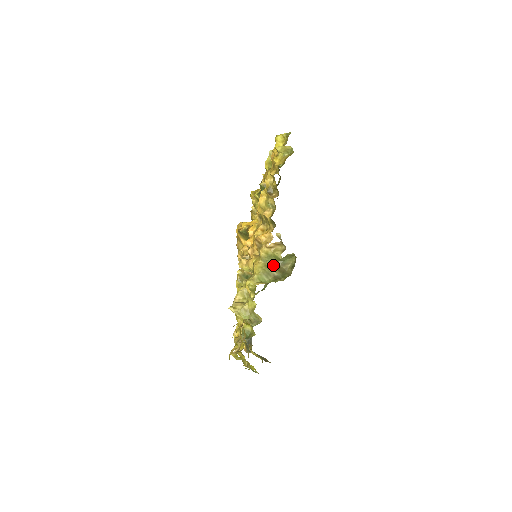
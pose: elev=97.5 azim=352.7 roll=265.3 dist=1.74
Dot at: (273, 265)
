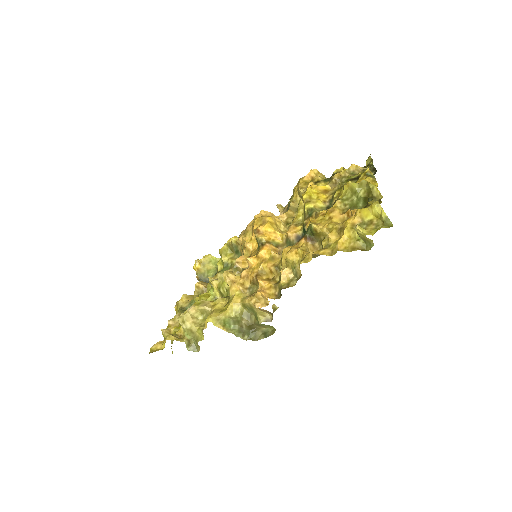
Dot at: (249, 318)
